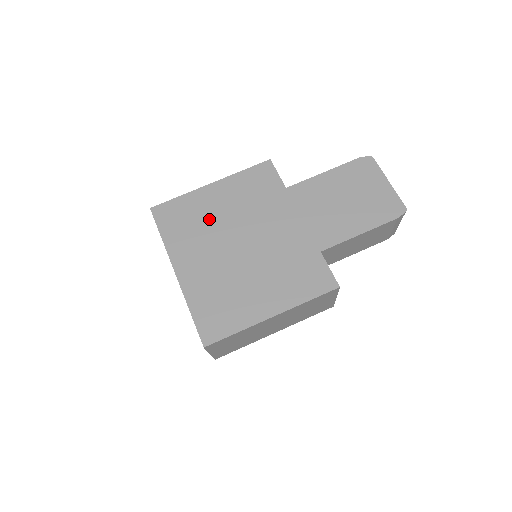
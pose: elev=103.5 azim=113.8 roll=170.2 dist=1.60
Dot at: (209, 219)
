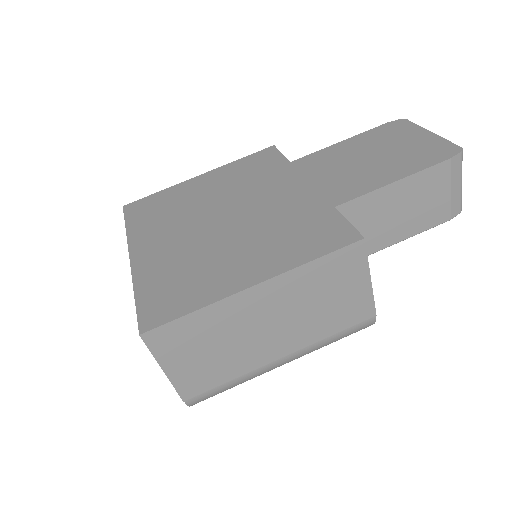
Dot at: (188, 203)
